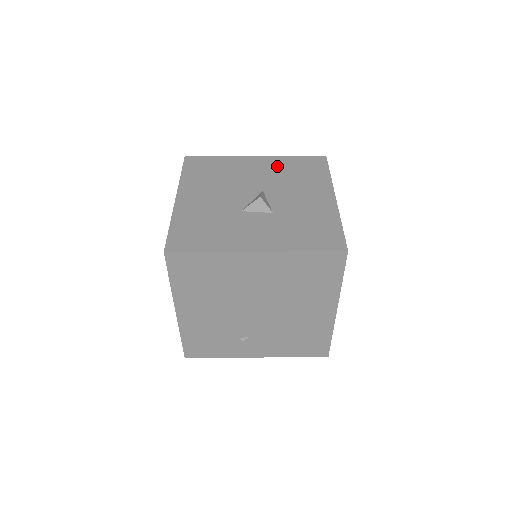
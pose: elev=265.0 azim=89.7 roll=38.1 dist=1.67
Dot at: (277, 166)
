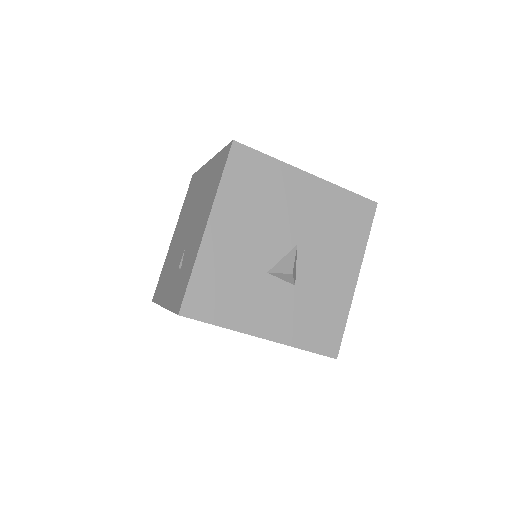
Dot at: (325, 204)
